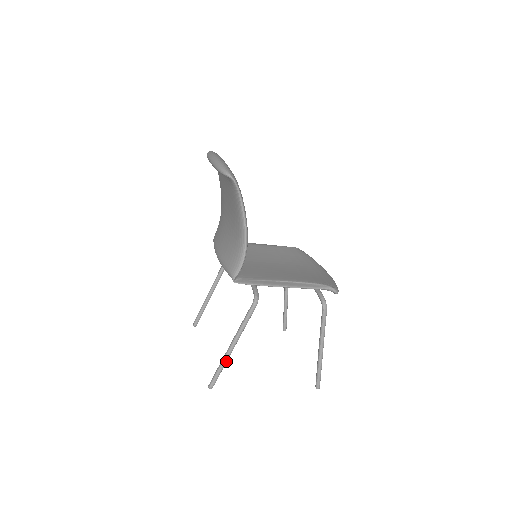
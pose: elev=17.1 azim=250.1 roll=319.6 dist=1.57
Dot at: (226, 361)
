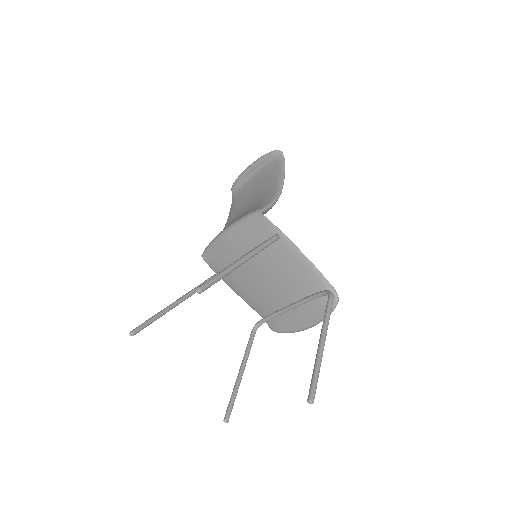
Dot at: (231, 270)
